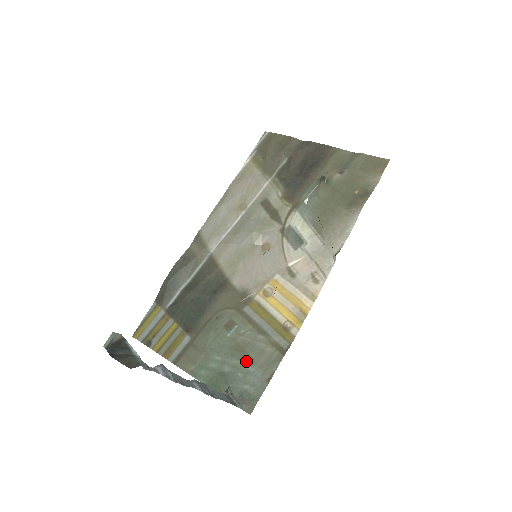
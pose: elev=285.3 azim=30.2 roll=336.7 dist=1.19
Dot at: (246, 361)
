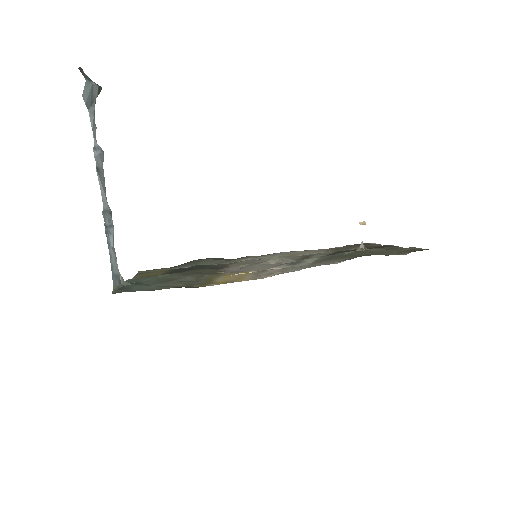
Dot at: (161, 283)
